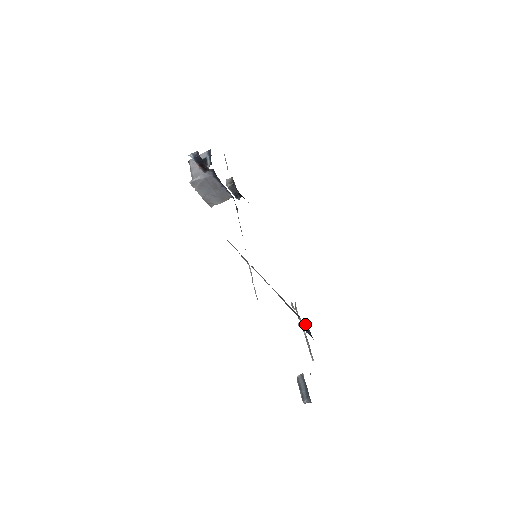
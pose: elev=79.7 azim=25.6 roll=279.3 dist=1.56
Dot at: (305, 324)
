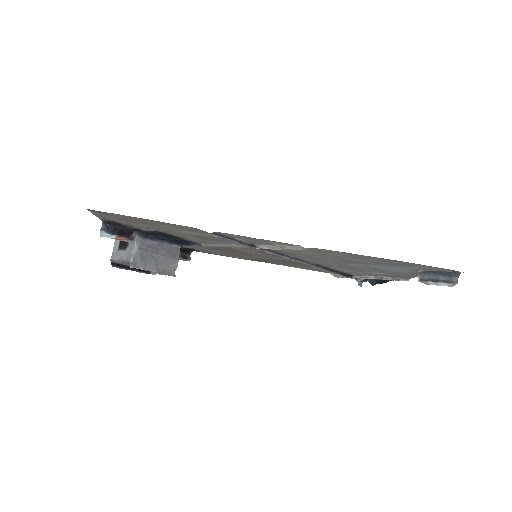
Dot at: occluded
